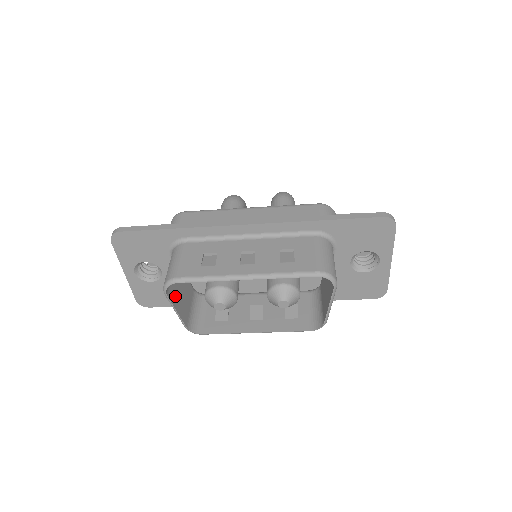
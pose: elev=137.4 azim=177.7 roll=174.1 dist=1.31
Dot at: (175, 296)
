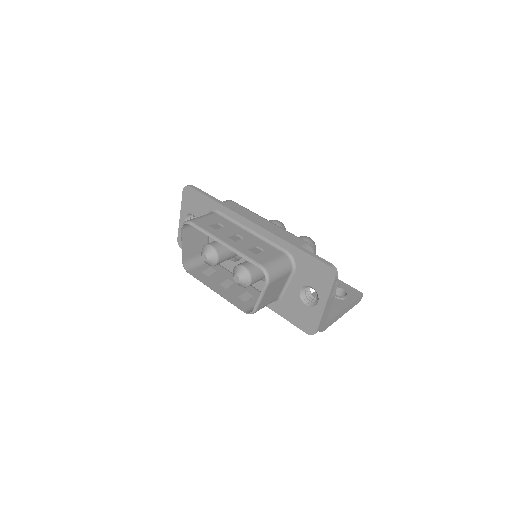
Dot at: (188, 237)
